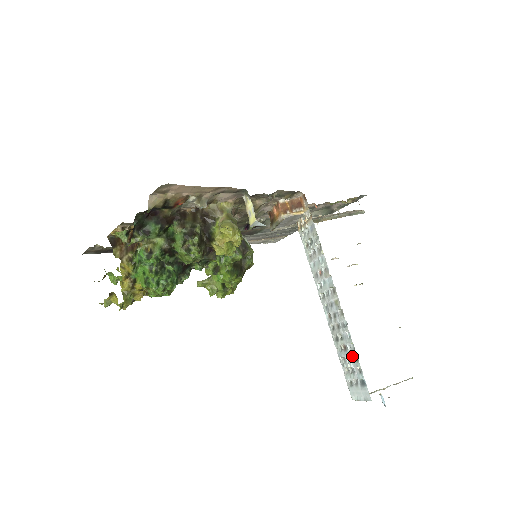
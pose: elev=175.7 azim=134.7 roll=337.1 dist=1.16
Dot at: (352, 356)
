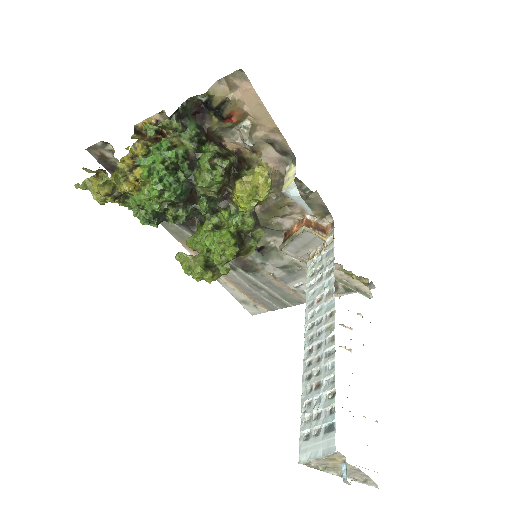
Dot at: (326, 394)
